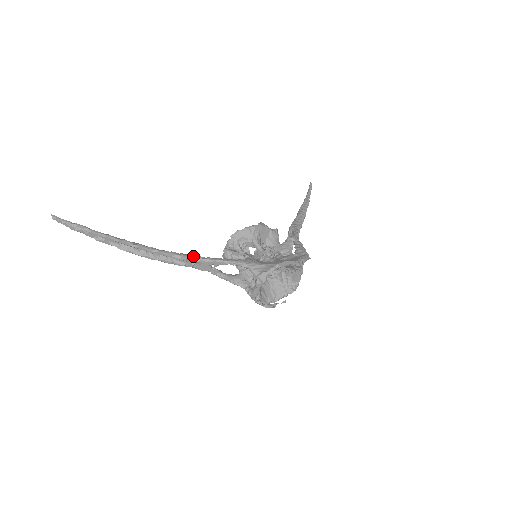
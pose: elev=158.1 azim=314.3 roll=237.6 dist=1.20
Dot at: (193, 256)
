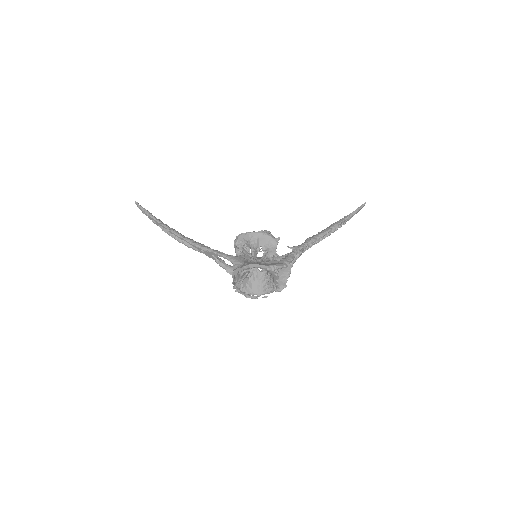
Dot at: (203, 246)
